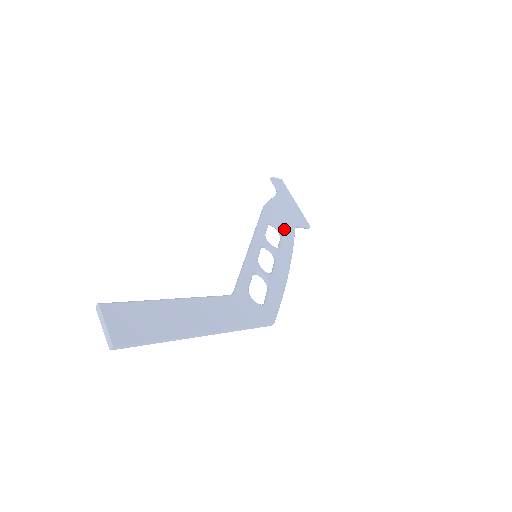
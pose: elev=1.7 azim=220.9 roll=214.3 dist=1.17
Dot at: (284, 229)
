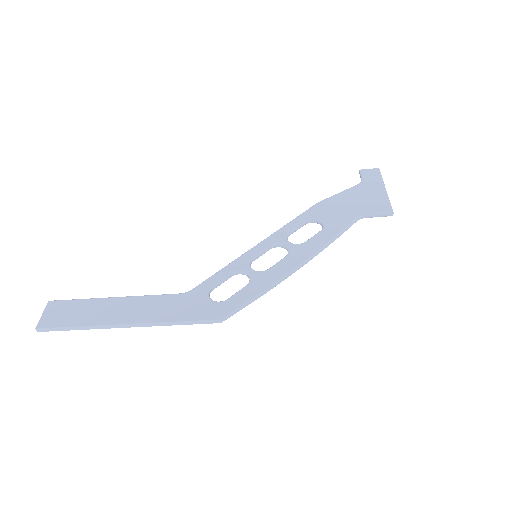
Dot at: (330, 223)
